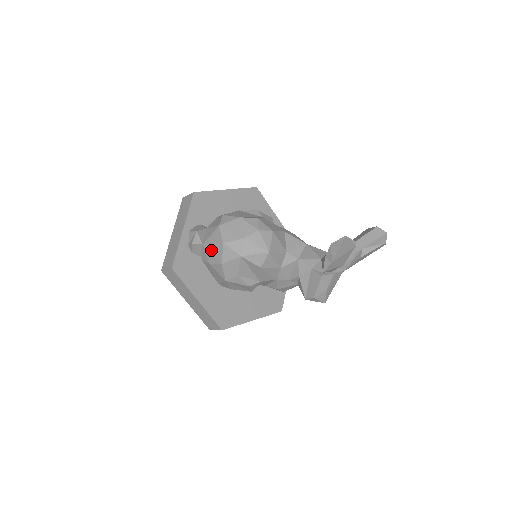
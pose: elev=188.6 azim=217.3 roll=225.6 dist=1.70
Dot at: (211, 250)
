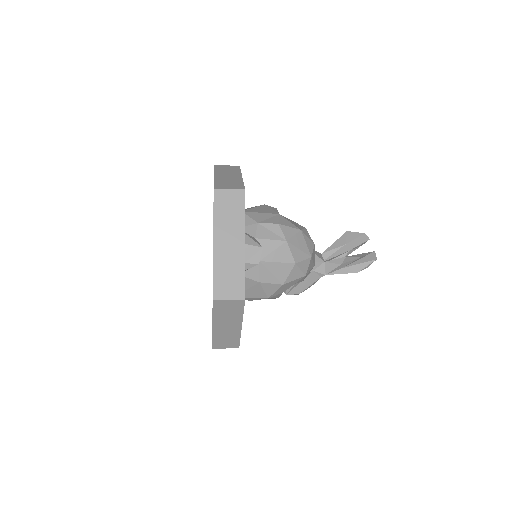
Dot at: (272, 269)
